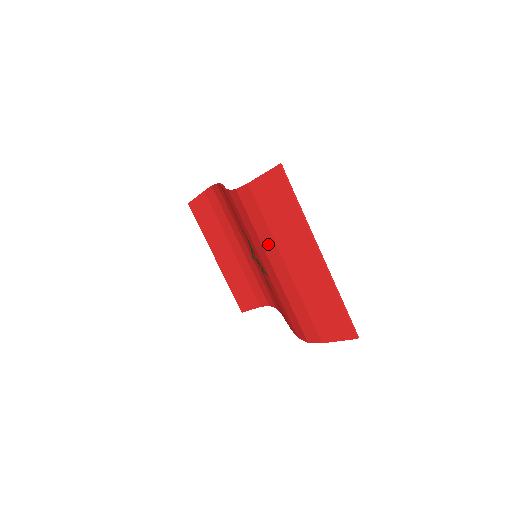
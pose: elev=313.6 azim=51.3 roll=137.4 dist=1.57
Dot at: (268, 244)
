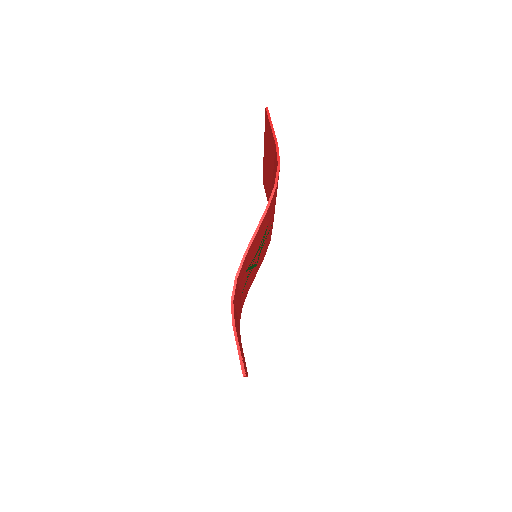
Dot at: occluded
